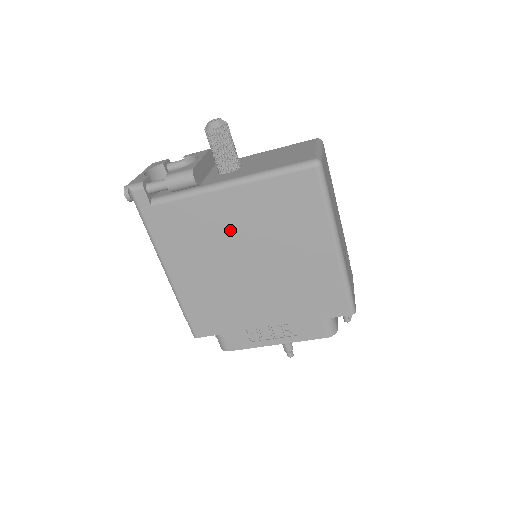
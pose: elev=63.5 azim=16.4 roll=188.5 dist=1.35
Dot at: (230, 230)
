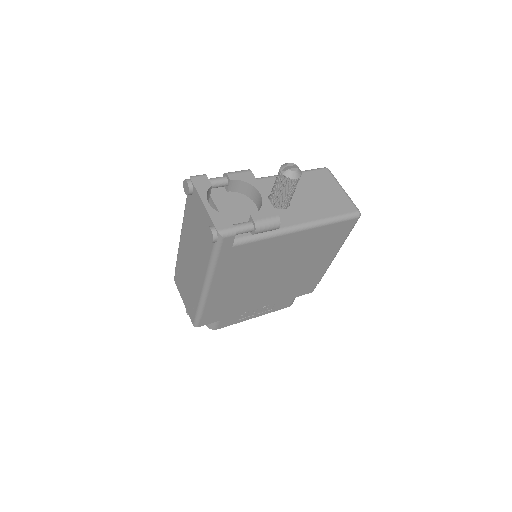
Dot at: (279, 257)
